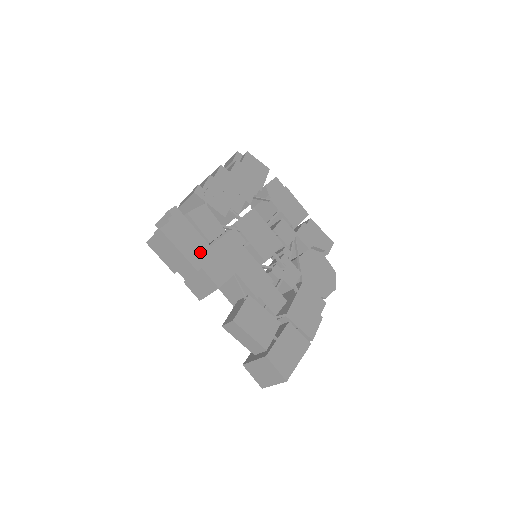
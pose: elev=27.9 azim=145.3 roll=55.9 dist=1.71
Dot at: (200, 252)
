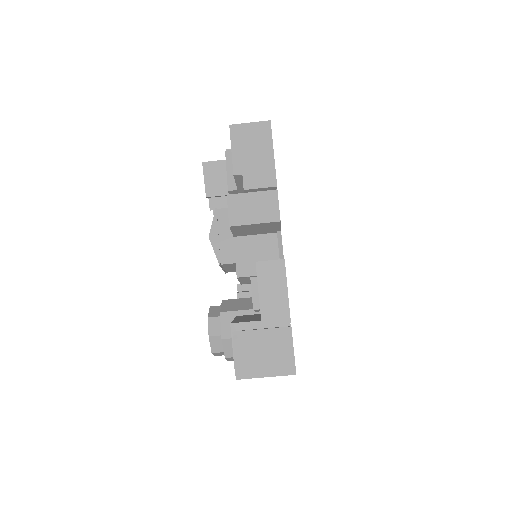
Dot at: occluded
